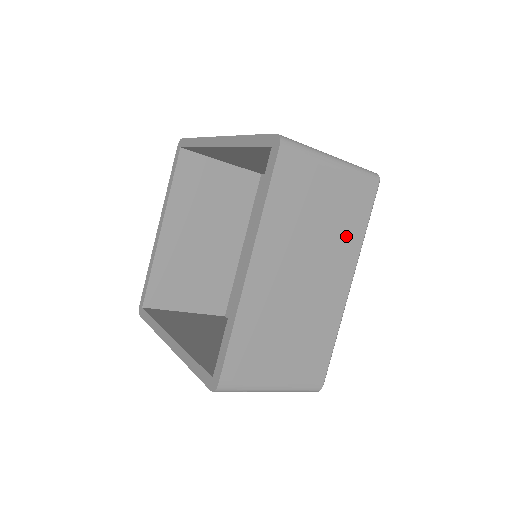
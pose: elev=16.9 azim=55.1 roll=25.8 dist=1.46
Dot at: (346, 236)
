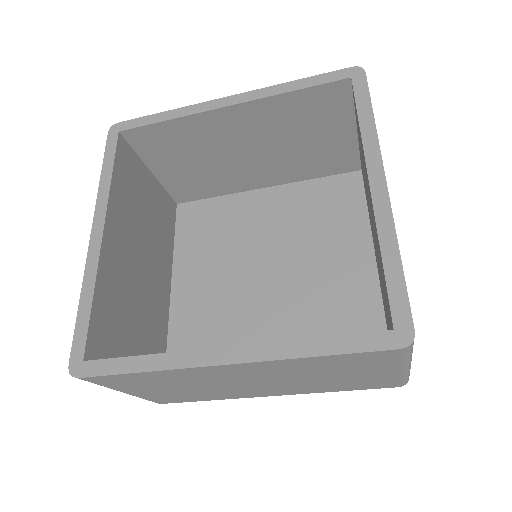
Dot at: occluded
